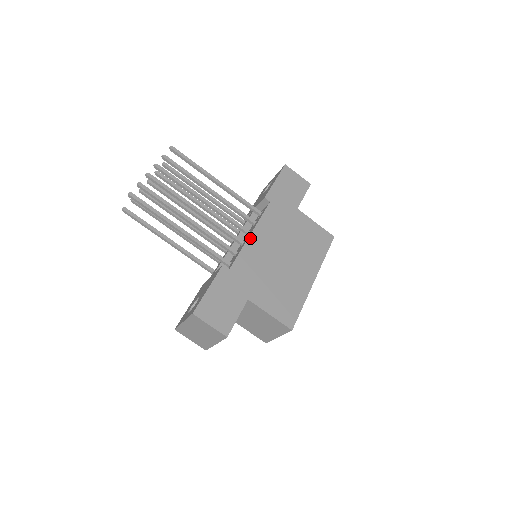
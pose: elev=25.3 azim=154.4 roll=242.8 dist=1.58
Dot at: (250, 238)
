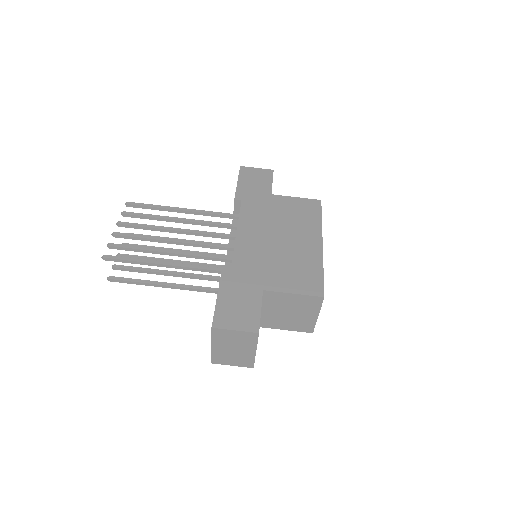
Dot at: (237, 238)
